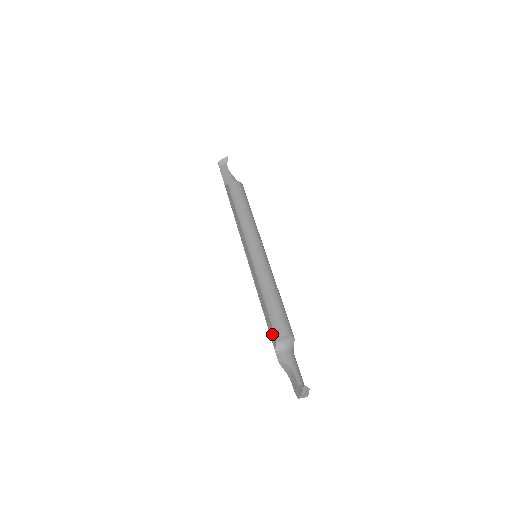
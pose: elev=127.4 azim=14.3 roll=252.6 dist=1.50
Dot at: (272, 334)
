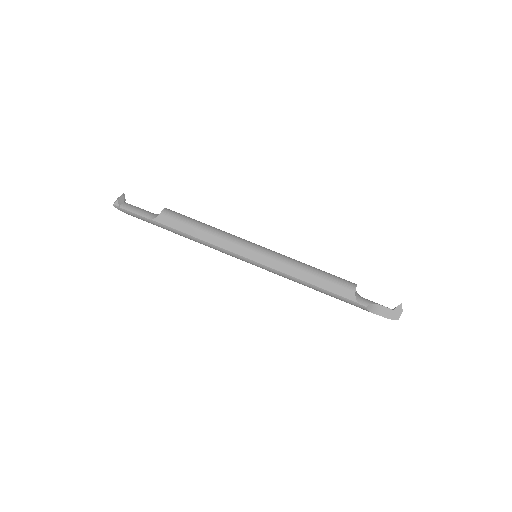
Dot at: (345, 292)
